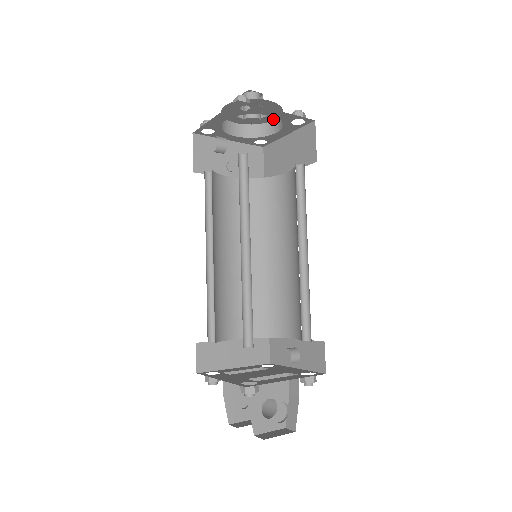
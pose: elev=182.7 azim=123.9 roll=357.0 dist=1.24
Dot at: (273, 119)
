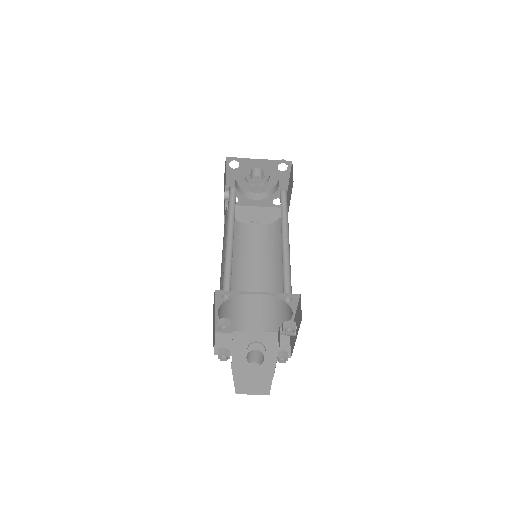
Dot at: (277, 180)
